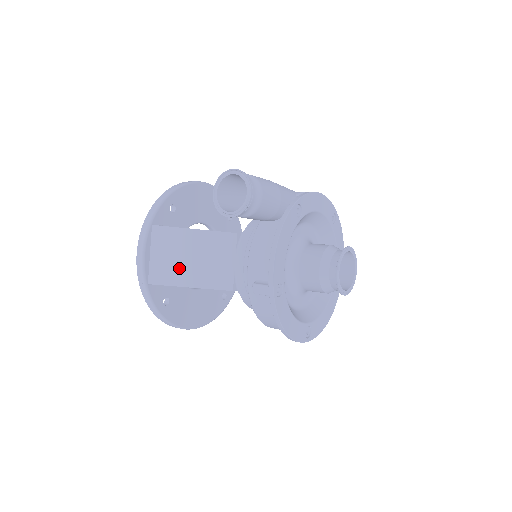
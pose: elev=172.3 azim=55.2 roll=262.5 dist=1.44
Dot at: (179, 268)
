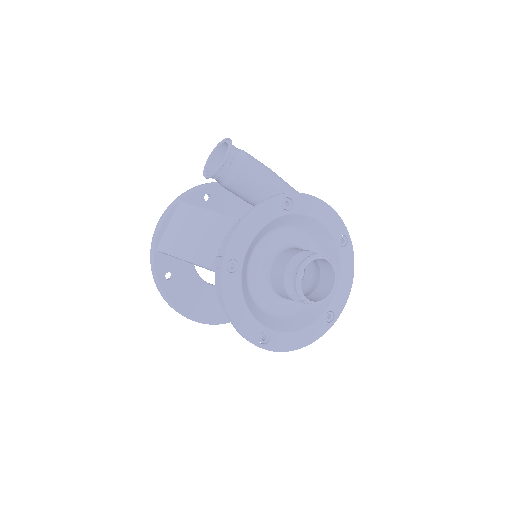
Dot at: (182, 241)
